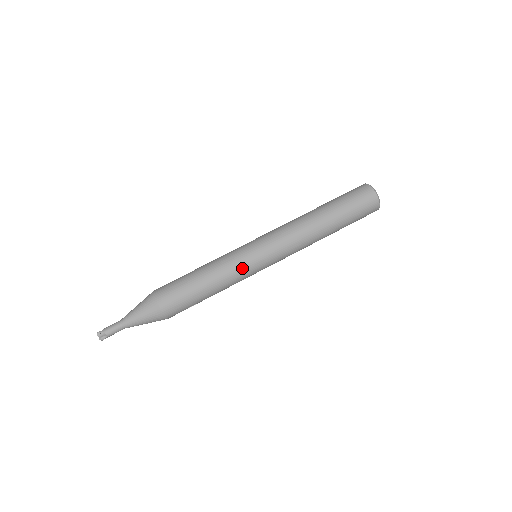
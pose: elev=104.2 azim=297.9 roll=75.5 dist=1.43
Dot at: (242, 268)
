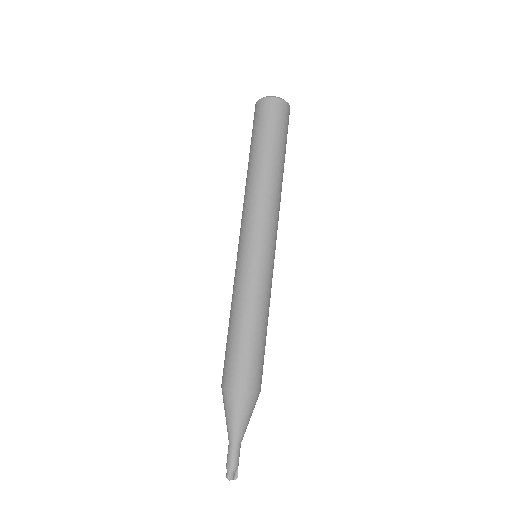
Dot at: (266, 278)
